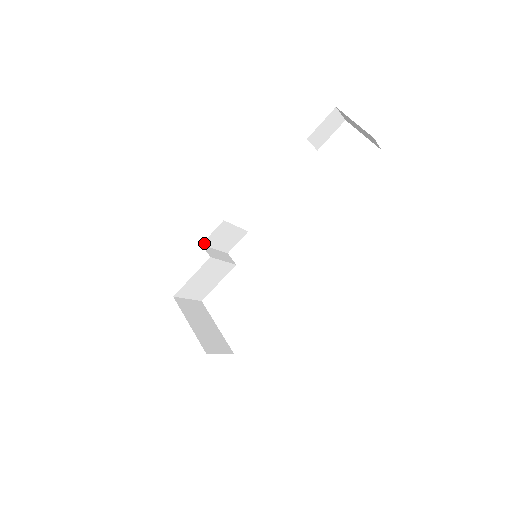
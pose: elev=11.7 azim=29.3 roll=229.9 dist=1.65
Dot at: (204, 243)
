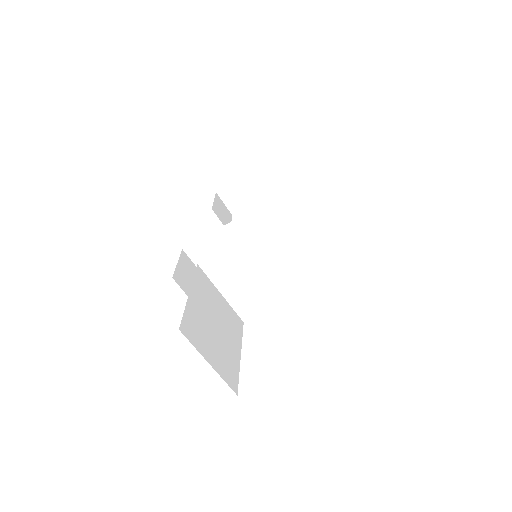
Dot at: (175, 279)
